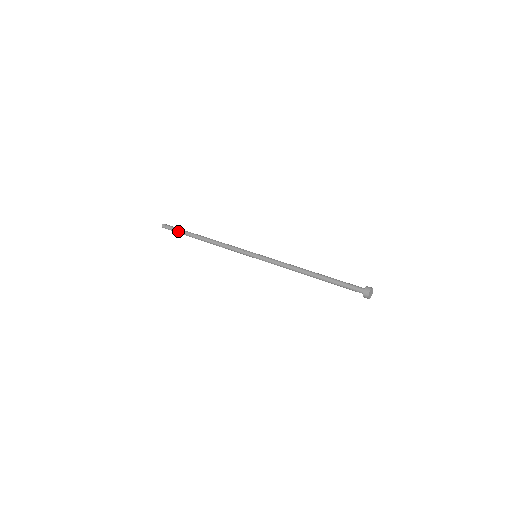
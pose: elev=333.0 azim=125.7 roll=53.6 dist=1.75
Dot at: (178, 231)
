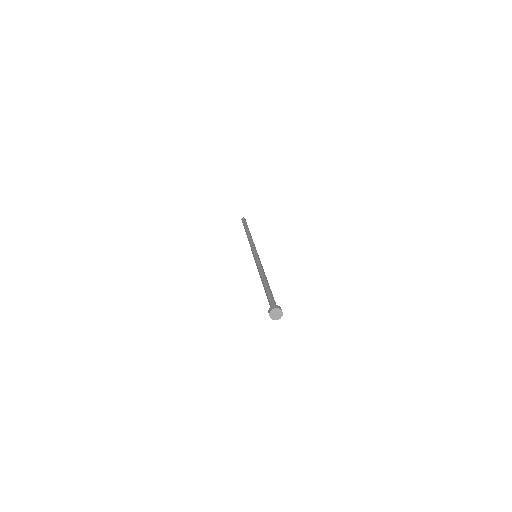
Dot at: occluded
